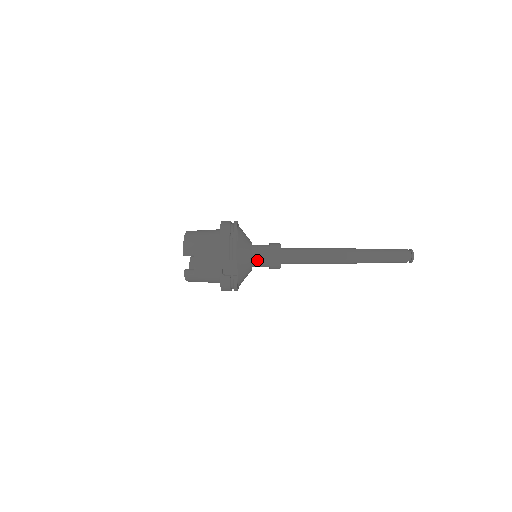
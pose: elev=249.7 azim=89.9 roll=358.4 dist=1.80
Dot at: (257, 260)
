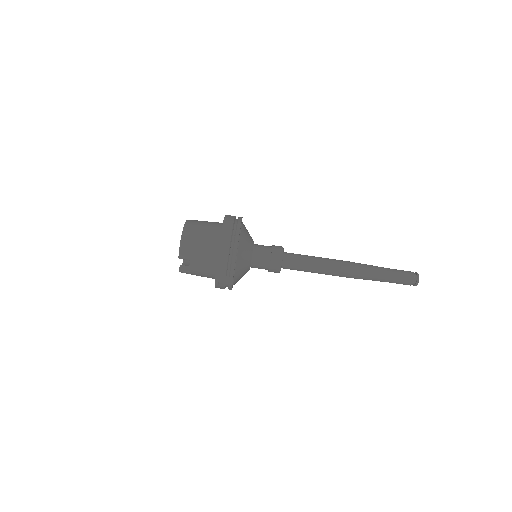
Dot at: (256, 266)
